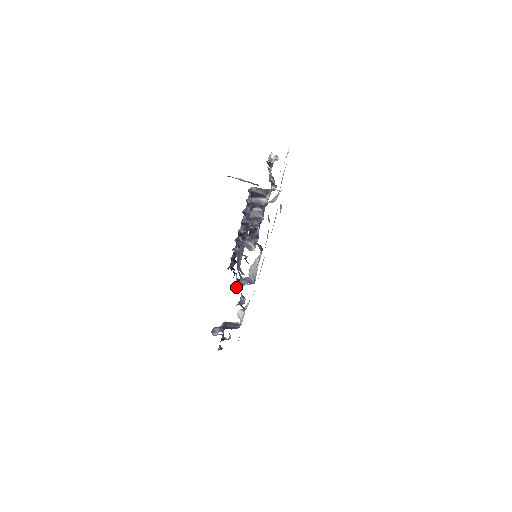
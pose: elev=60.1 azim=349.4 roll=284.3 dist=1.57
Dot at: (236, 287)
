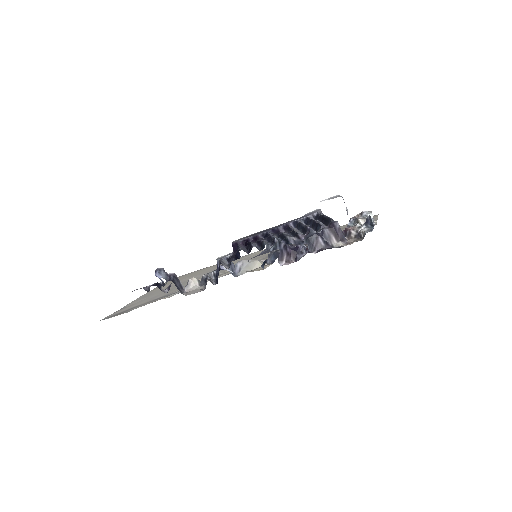
Dot at: occluded
